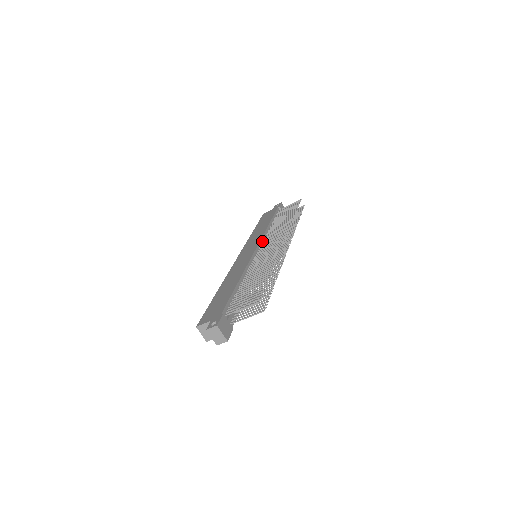
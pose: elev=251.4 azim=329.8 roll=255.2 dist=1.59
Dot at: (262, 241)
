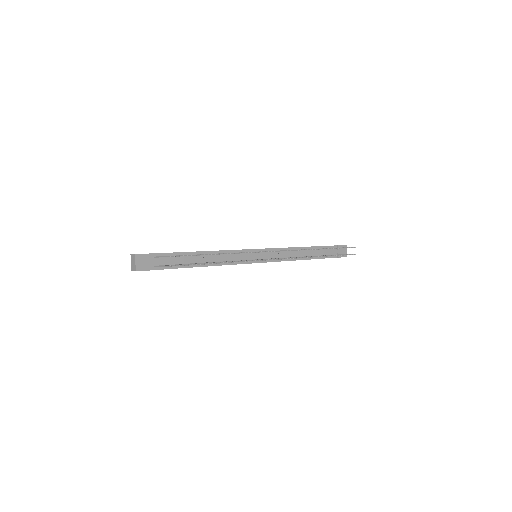
Dot at: (275, 250)
